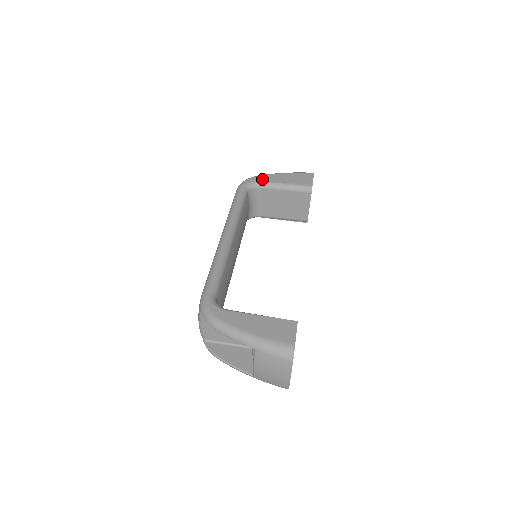
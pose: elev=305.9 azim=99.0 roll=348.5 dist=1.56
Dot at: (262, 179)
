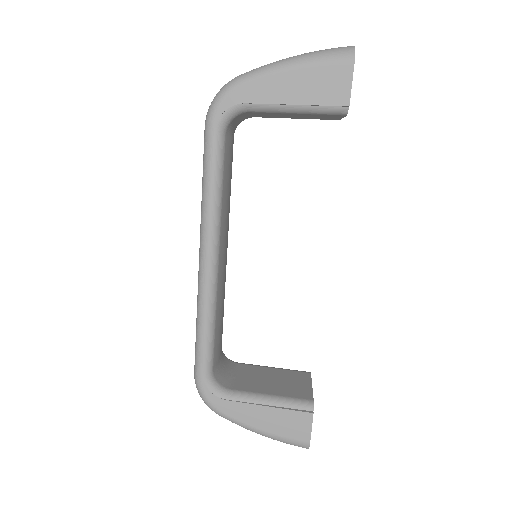
Dot at: (249, 96)
